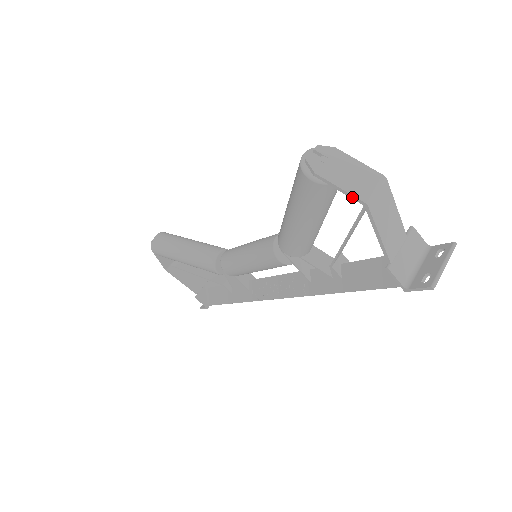
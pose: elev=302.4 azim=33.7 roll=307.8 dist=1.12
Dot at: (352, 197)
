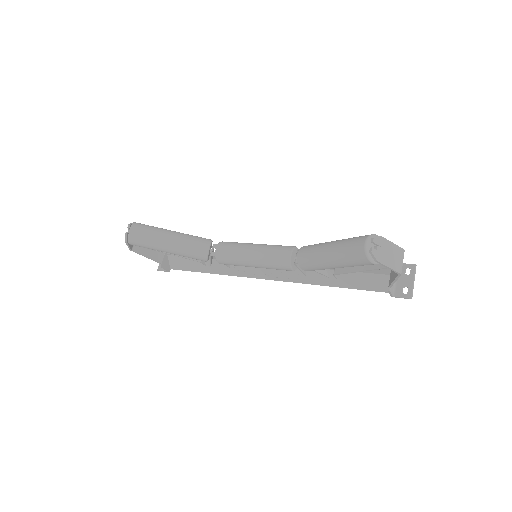
Dot at: (394, 271)
